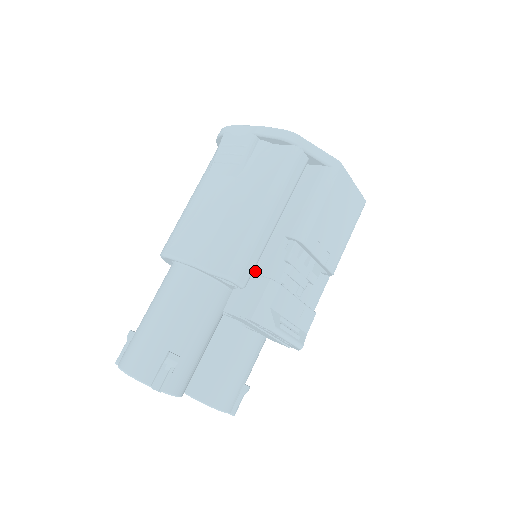
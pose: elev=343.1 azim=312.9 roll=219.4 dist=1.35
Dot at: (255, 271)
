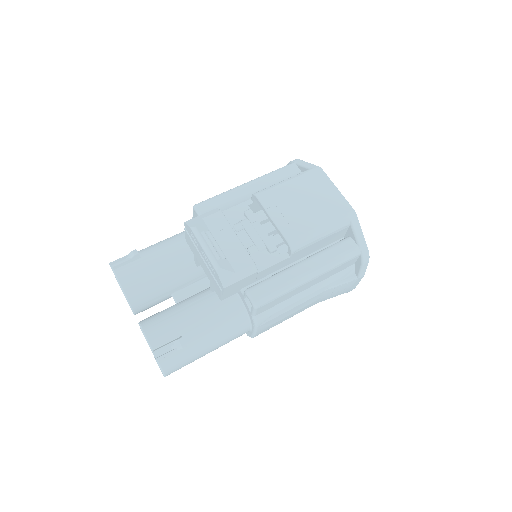
Dot at: occluded
